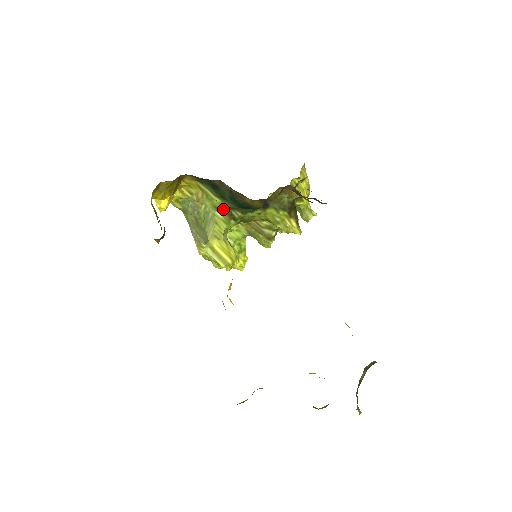
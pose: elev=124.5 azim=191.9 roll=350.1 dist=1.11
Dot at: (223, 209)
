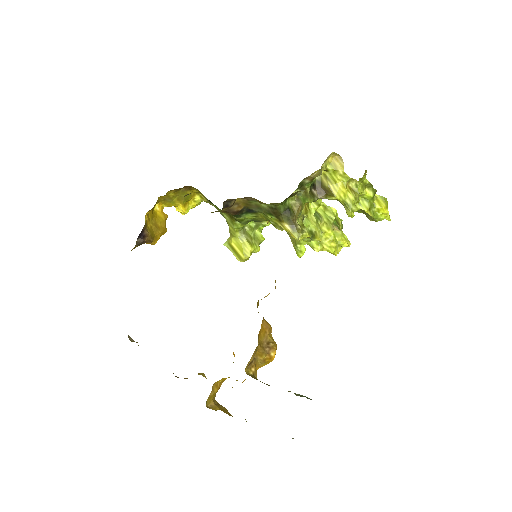
Dot at: occluded
